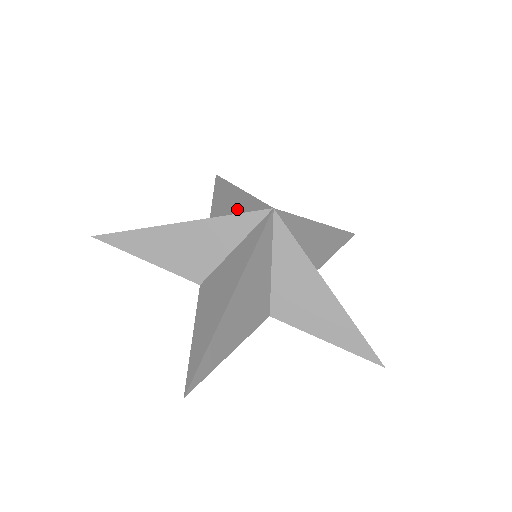
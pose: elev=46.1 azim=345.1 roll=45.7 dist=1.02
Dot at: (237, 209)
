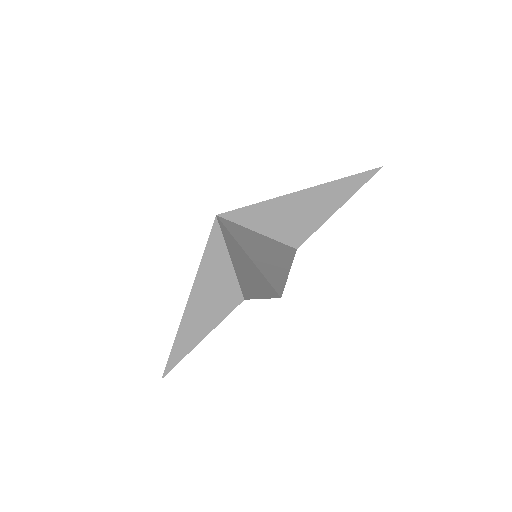
Dot at: occluded
